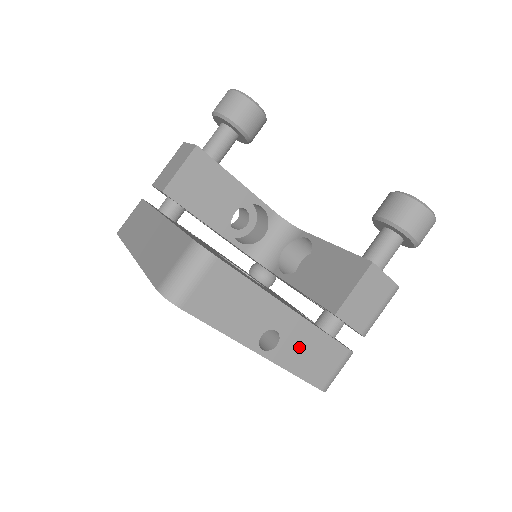
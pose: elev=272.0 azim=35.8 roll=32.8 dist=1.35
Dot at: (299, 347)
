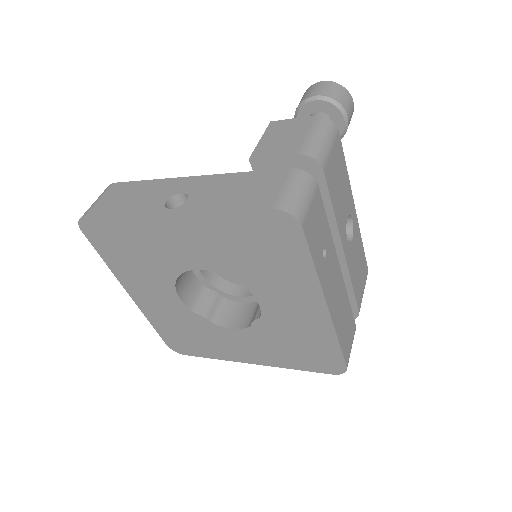
Dot at: (216, 192)
